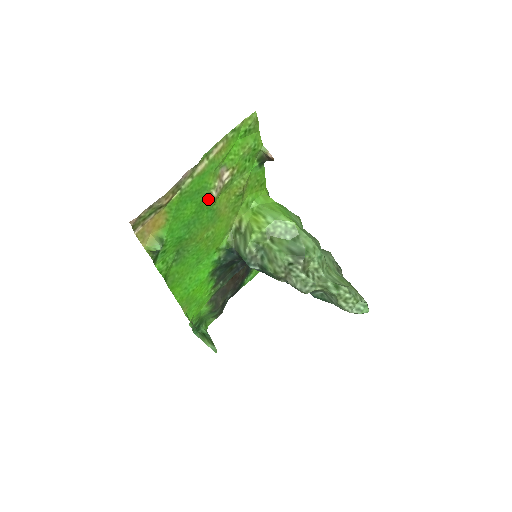
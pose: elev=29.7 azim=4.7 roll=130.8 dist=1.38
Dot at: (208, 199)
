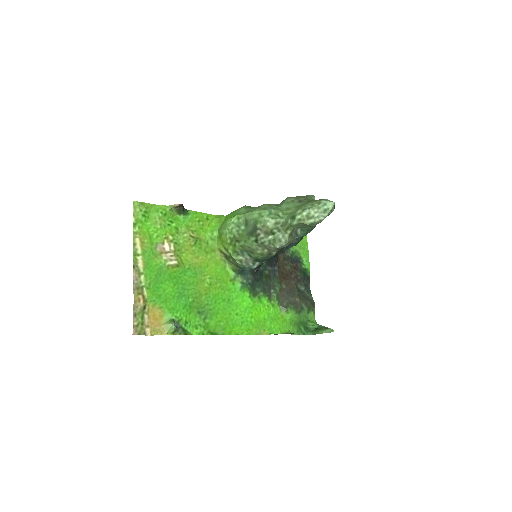
Dot at: (173, 269)
